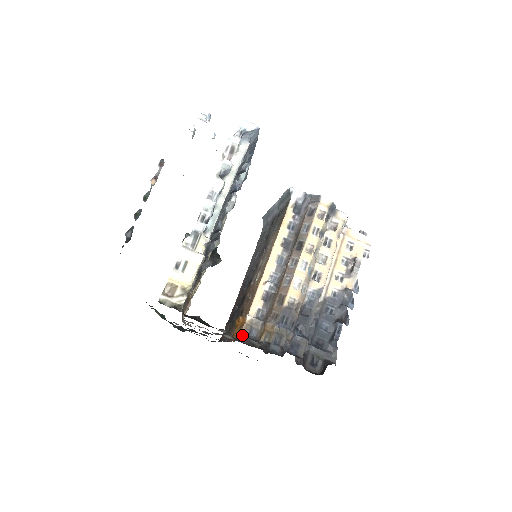
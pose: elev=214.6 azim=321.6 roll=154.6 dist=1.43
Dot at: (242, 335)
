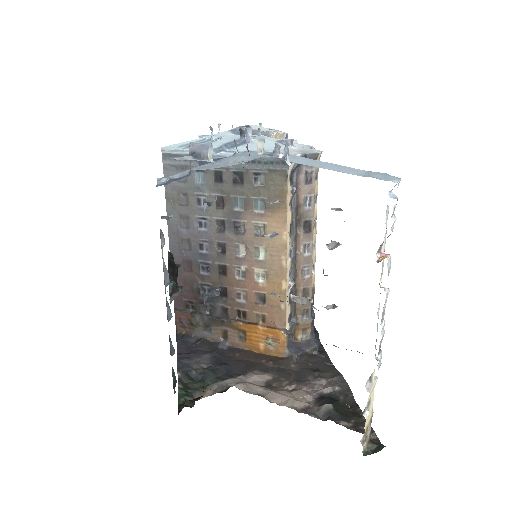
Dot at: (291, 352)
